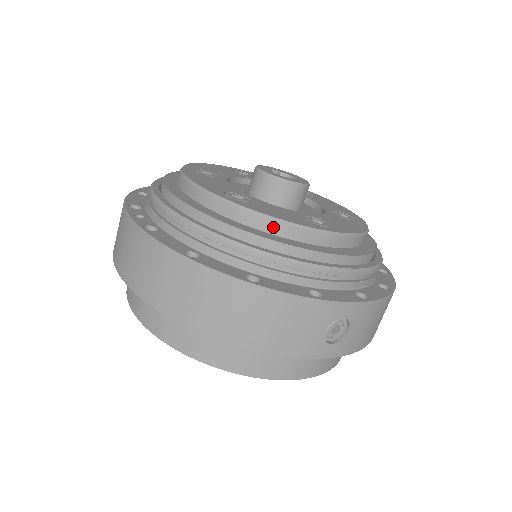
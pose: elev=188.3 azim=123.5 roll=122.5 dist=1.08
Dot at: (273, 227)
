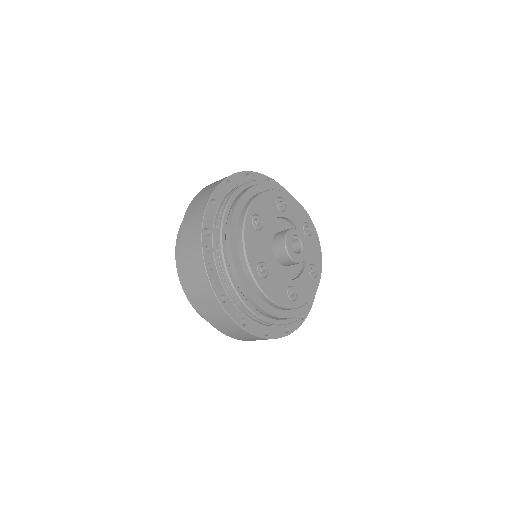
Dot at: (268, 301)
